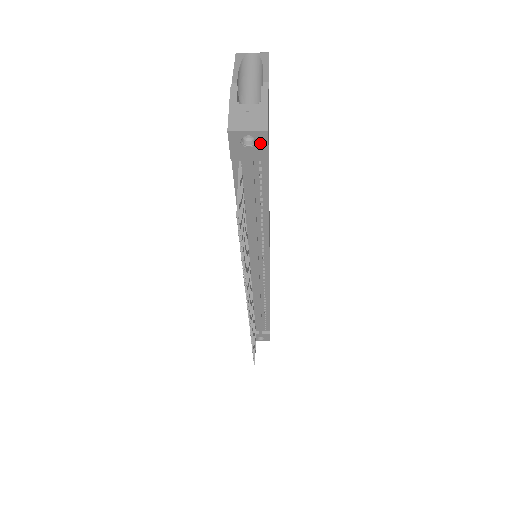
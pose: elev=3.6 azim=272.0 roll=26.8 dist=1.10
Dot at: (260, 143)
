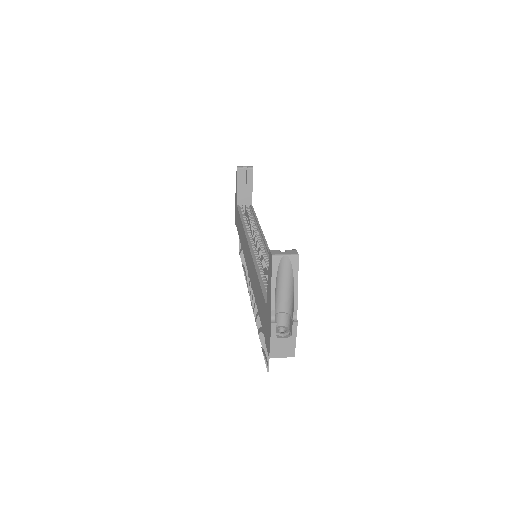
Dot at: occluded
